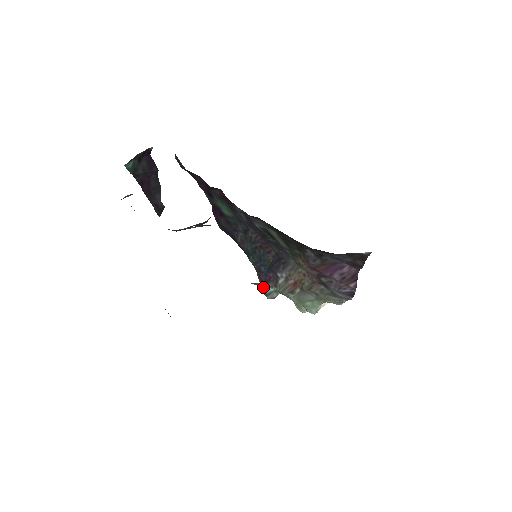
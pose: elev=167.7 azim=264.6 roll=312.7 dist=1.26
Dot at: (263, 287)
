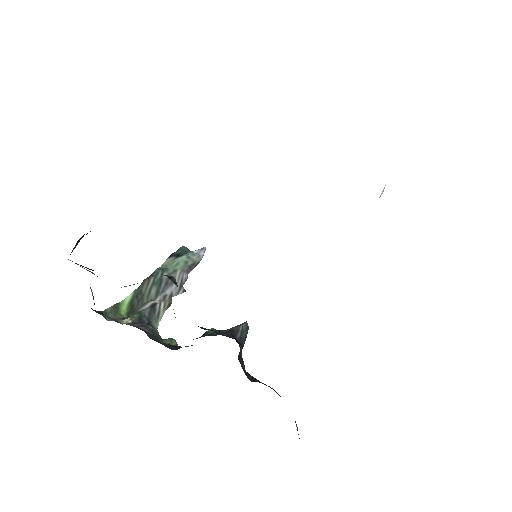
Dot at: occluded
